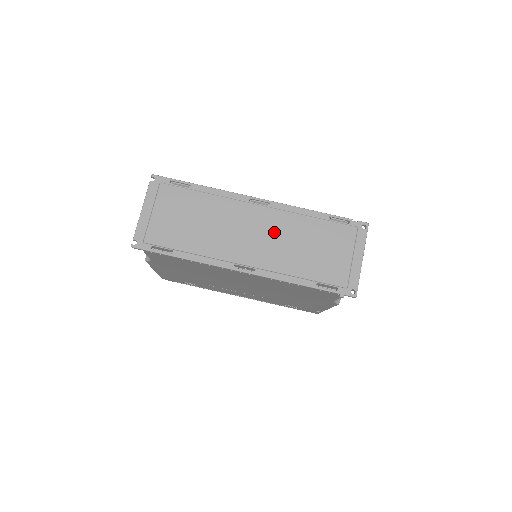
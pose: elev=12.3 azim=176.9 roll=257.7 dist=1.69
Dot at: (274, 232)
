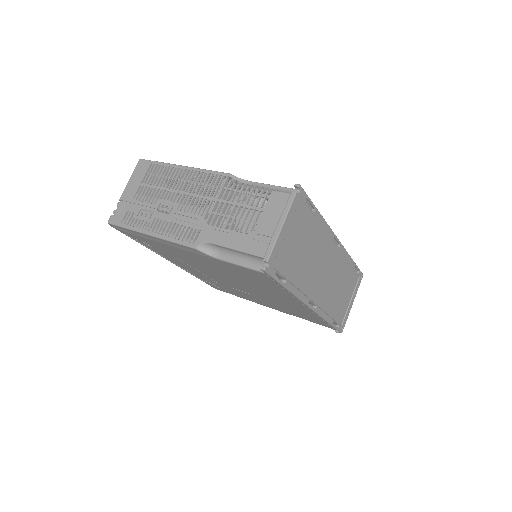
Dot at: (333, 273)
